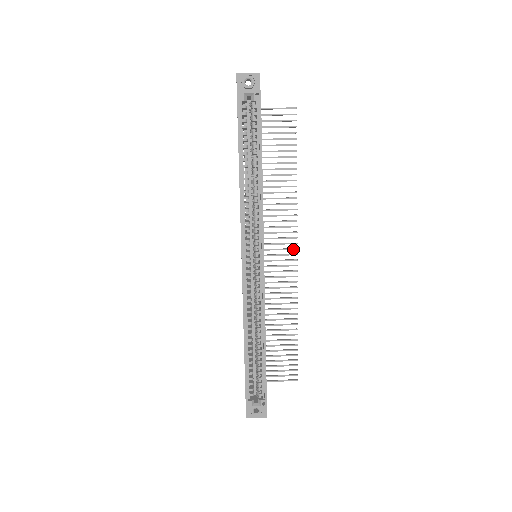
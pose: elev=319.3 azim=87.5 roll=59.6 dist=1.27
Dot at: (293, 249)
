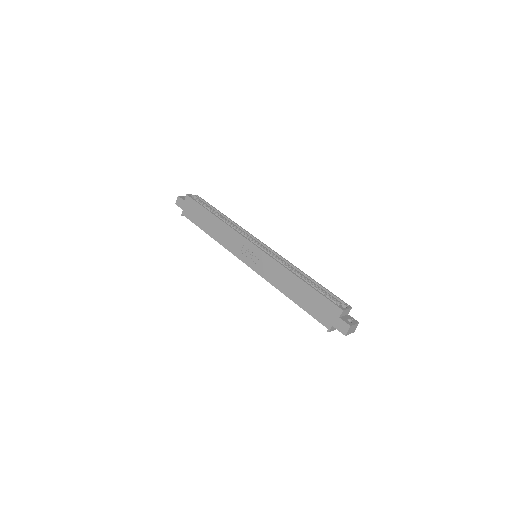
Dot at: occluded
